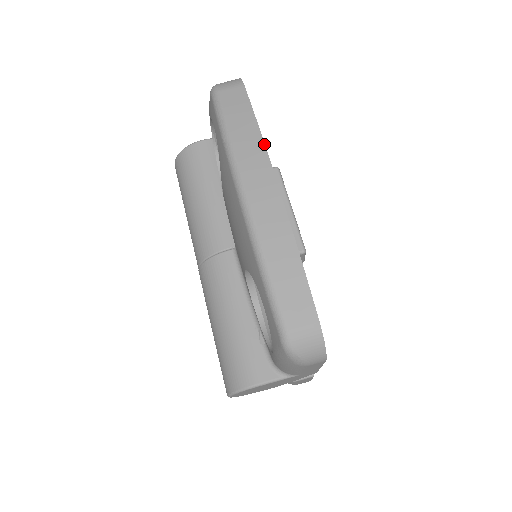
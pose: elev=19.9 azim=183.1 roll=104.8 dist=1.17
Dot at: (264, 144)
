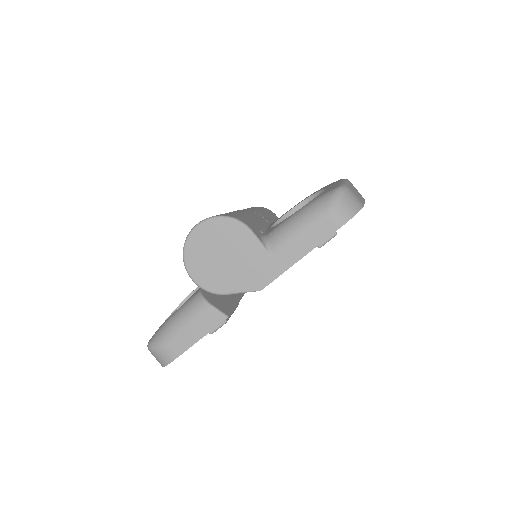
Dot at: occluded
